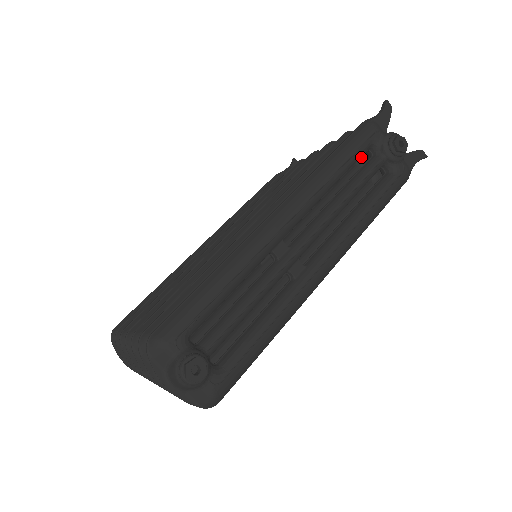
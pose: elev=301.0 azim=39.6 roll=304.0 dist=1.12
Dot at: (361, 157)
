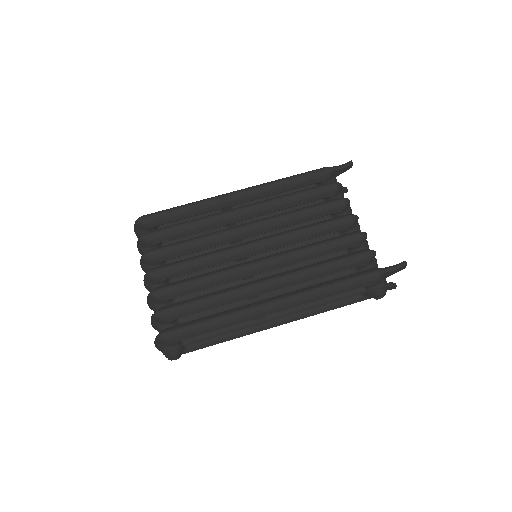
Dot at: (361, 270)
